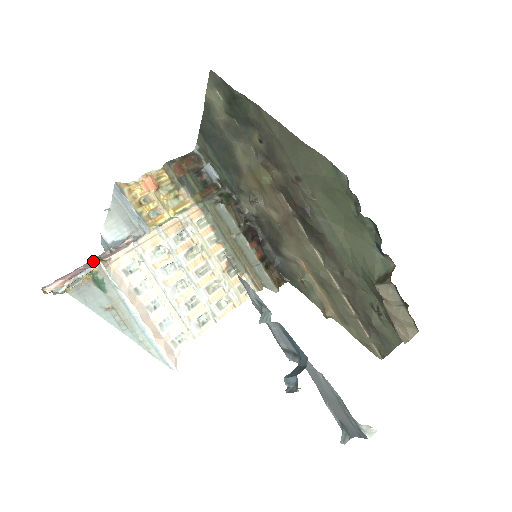
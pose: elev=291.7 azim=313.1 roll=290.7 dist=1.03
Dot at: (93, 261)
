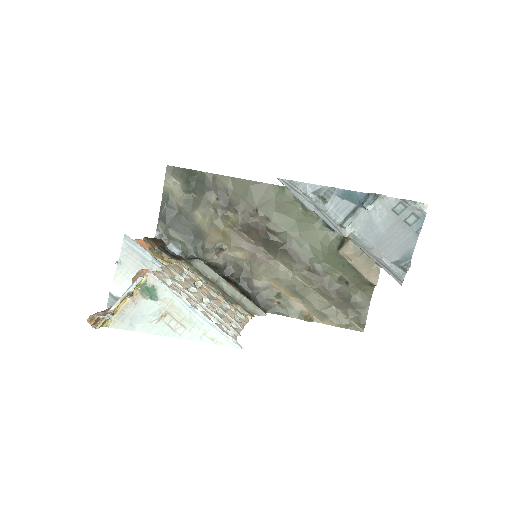
Dot at: (139, 274)
